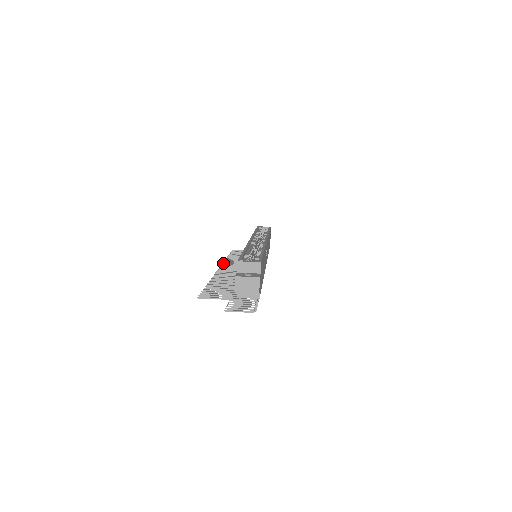
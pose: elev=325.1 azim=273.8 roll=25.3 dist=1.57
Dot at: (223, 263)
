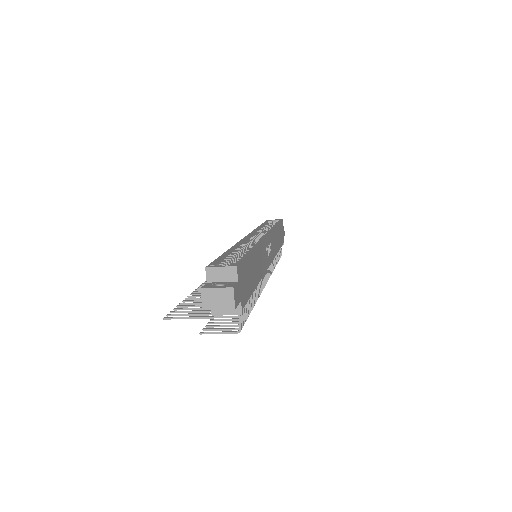
Dot at: occluded
